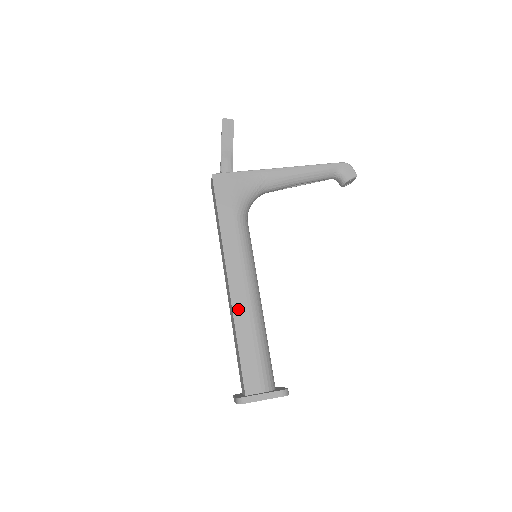
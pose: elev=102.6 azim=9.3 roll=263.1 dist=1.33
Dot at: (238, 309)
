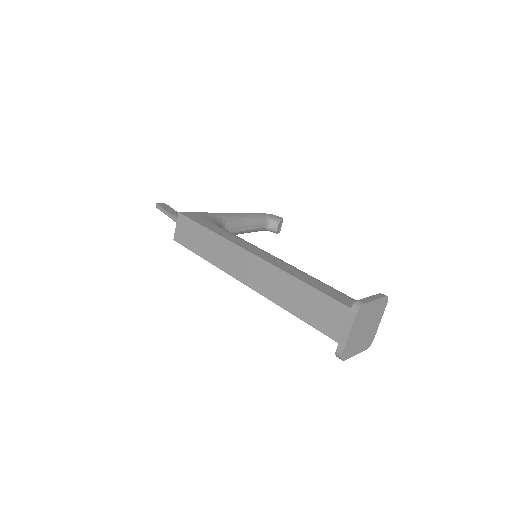
Dot at: (281, 266)
